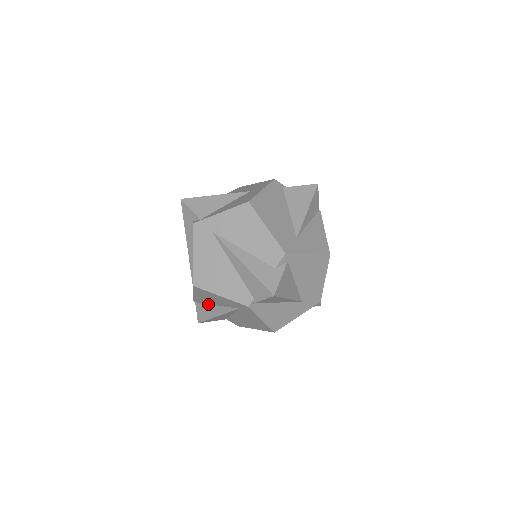
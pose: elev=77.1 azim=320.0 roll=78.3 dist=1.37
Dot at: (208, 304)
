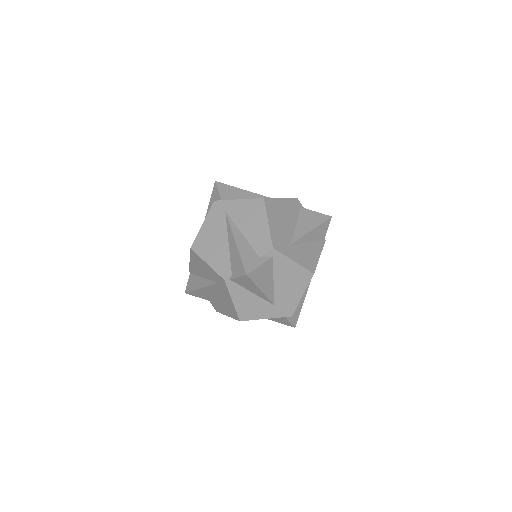
Dot at: (198, 276)
